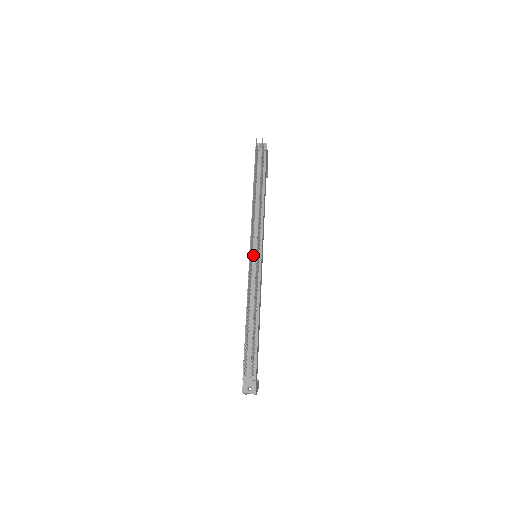
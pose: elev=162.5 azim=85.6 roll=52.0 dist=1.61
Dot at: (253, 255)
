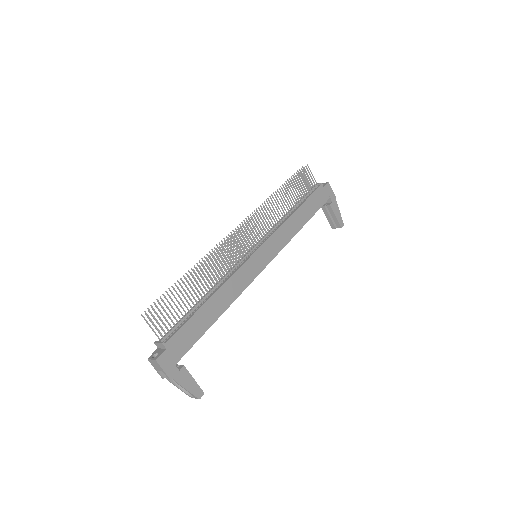
Dot at: occluded
